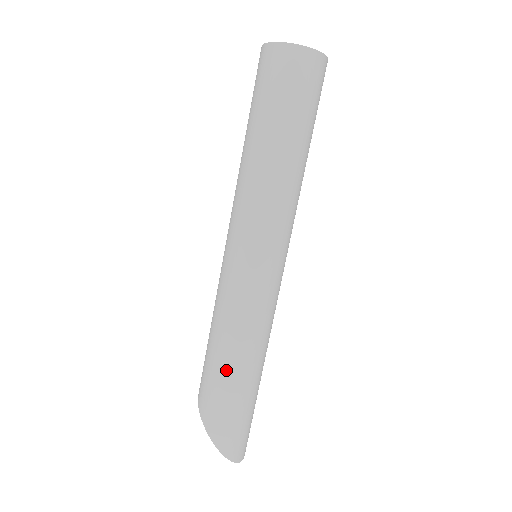
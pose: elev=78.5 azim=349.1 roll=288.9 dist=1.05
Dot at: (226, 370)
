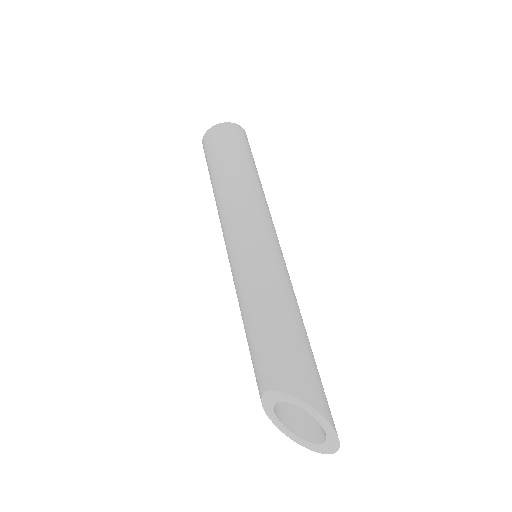
Dot at: (298, 333)
